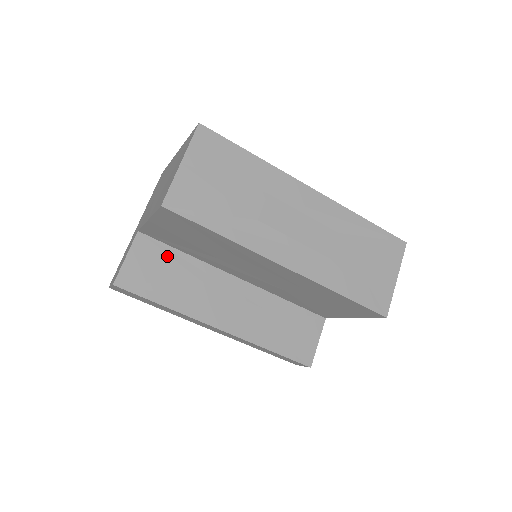
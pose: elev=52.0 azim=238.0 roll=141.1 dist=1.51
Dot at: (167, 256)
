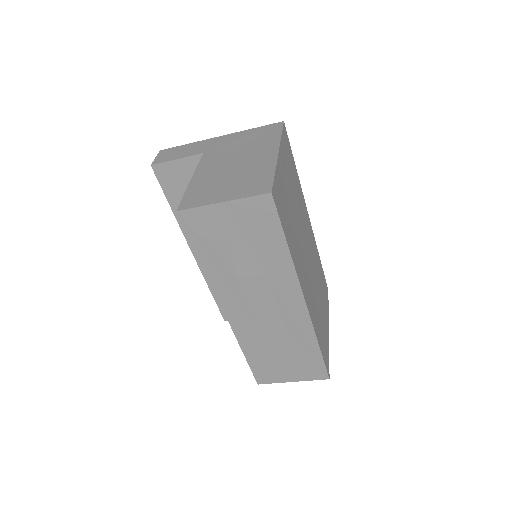
Dot at: occluded
